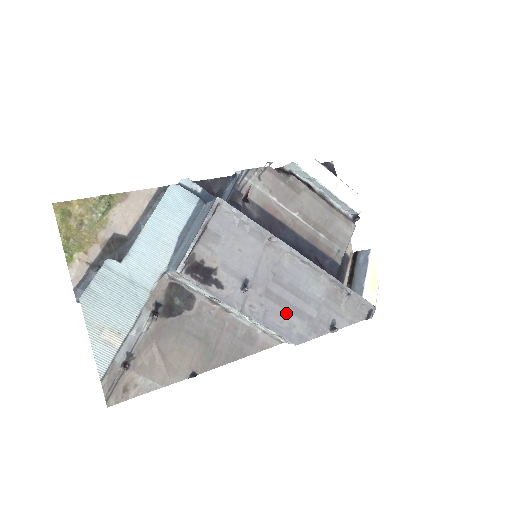
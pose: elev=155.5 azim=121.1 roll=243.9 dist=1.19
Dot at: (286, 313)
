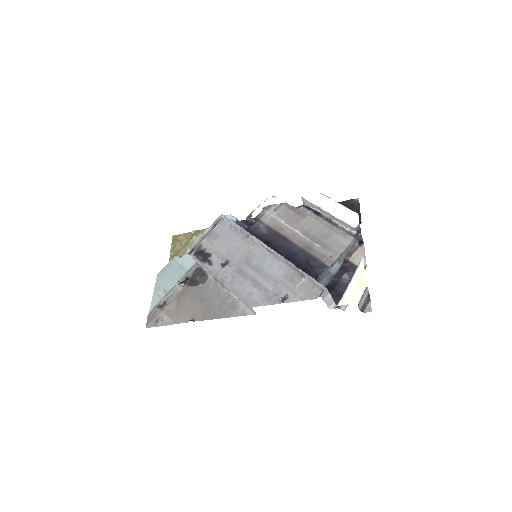
Dot at: (249, 285)
